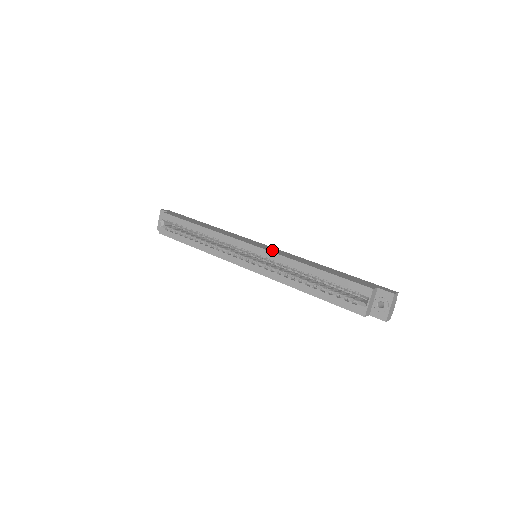
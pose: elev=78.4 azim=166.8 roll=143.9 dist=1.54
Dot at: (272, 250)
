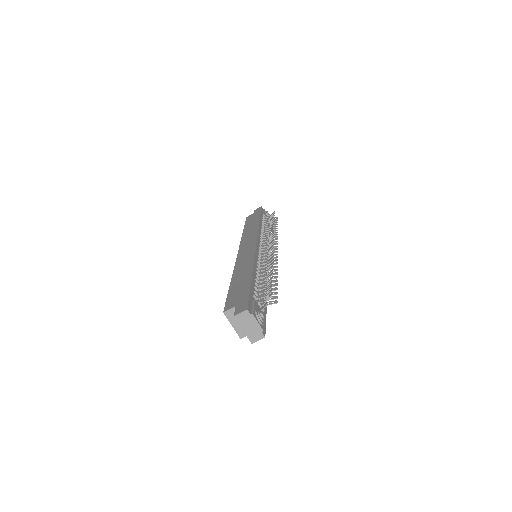
Dot at: (242, 256)
